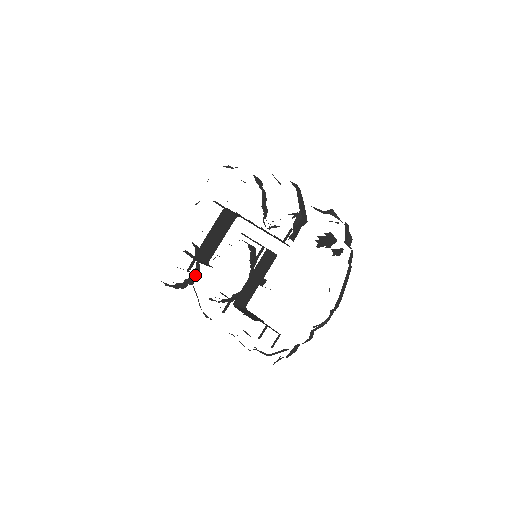
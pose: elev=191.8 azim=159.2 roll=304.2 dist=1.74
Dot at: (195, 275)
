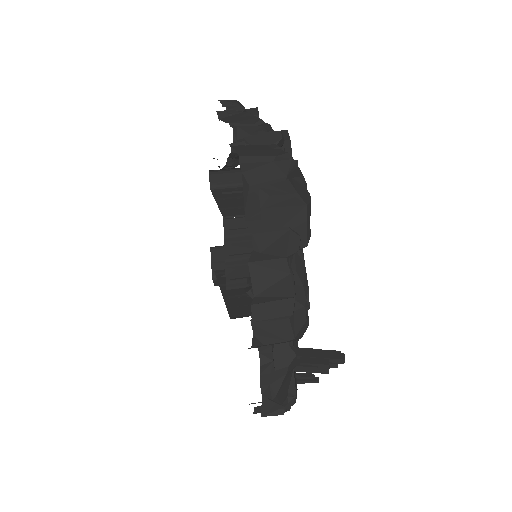
Dot at: occluded
